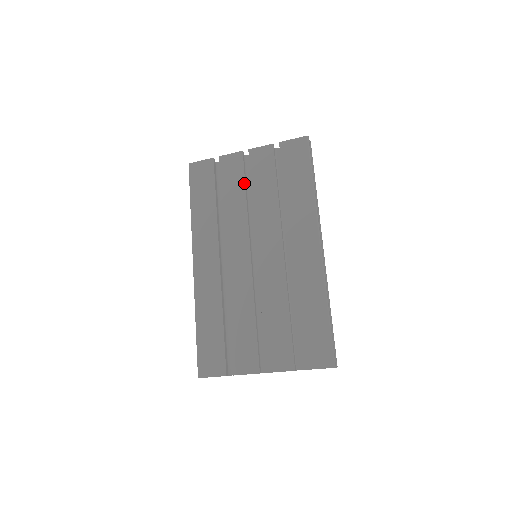
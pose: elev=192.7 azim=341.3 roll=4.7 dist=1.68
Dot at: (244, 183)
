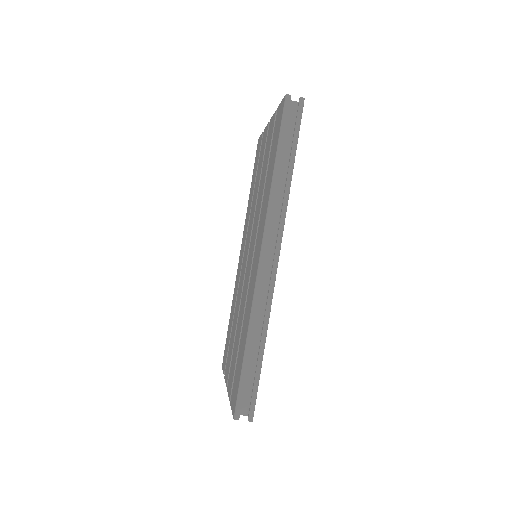
Dot at: (262, 165)
